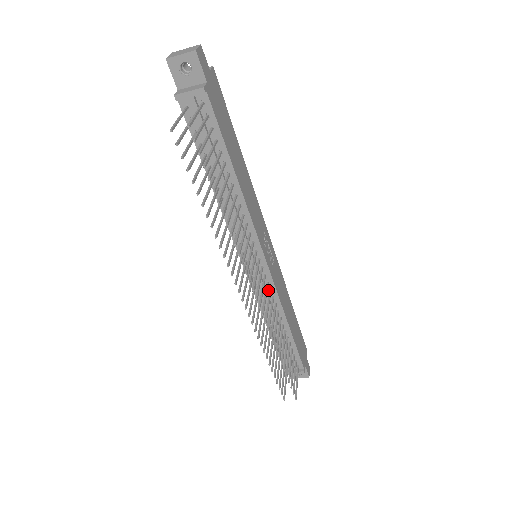
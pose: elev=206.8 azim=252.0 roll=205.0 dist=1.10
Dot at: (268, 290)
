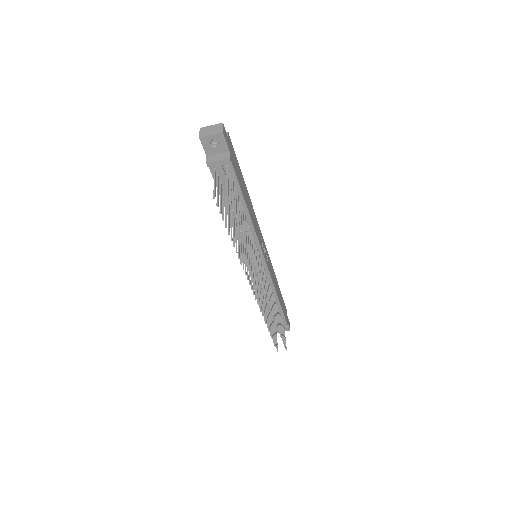
Dot at: occluded
